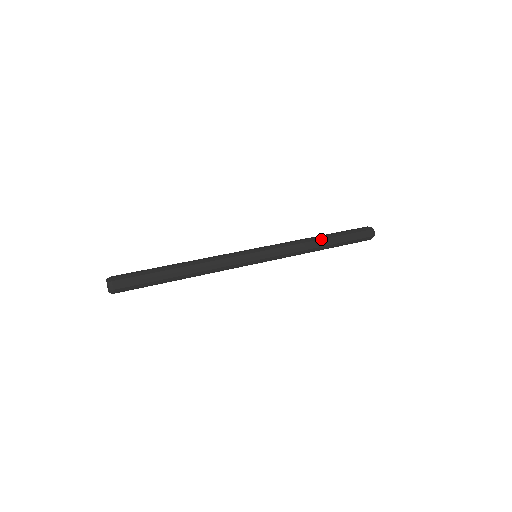
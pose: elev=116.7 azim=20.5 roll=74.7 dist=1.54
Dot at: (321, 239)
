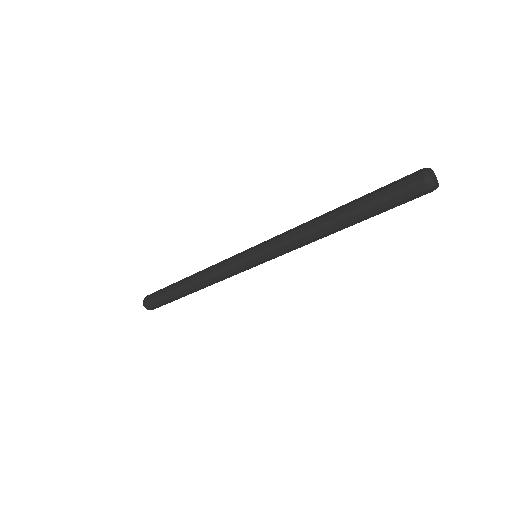
Dot at: (331, 225)
